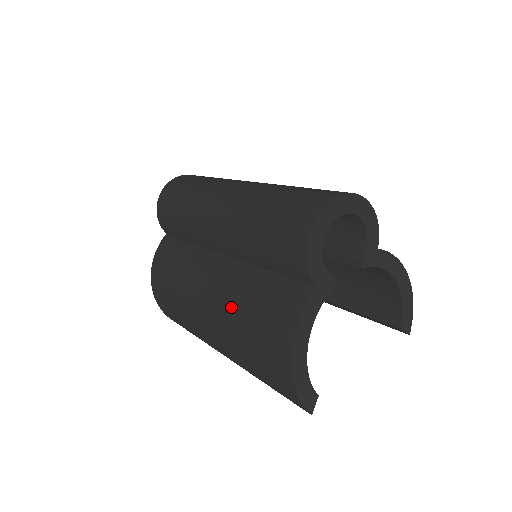
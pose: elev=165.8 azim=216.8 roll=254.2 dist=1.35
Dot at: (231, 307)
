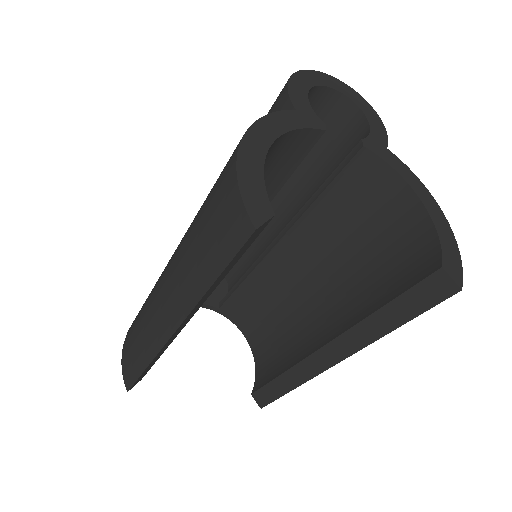
Dot at: occluded
